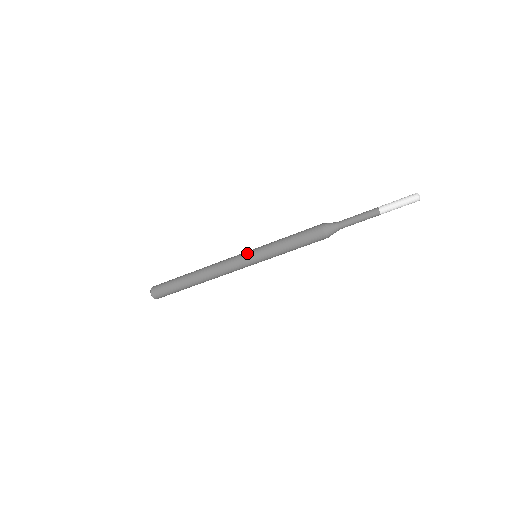
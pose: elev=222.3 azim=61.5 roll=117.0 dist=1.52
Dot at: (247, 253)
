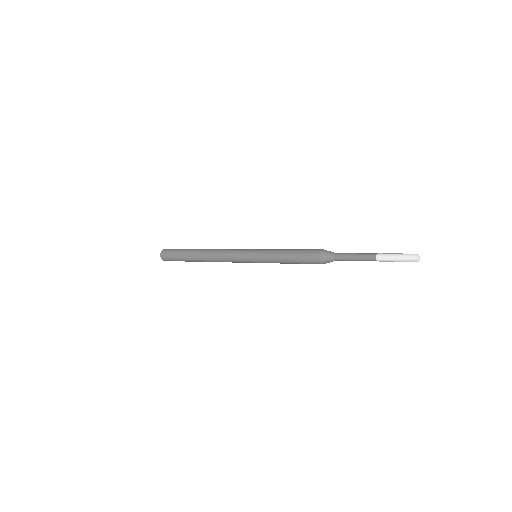
Dot at: (249, 262)
